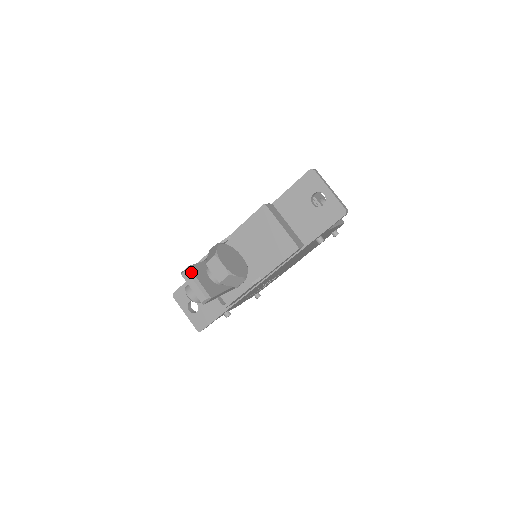
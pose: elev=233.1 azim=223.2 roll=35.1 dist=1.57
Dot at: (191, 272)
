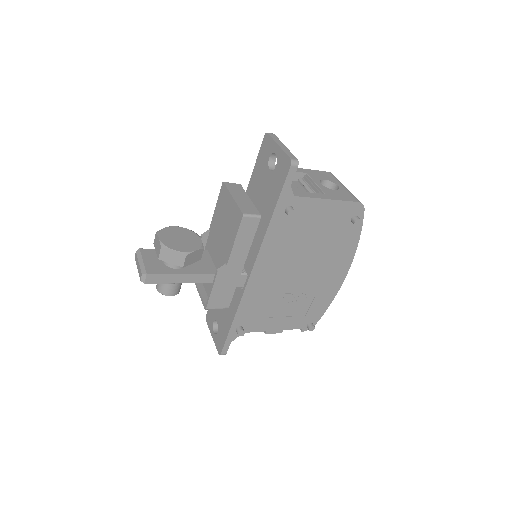
Dot at: (140, 253)
